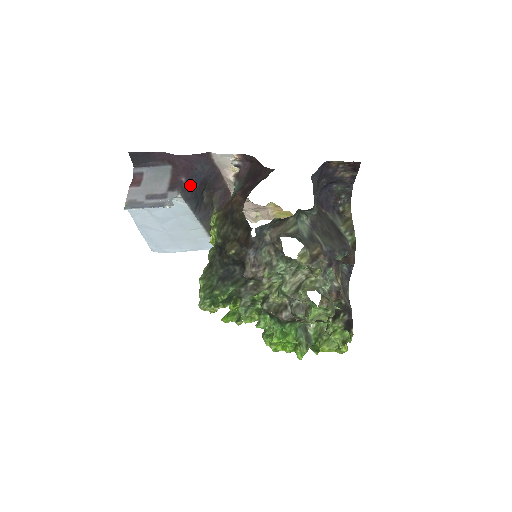
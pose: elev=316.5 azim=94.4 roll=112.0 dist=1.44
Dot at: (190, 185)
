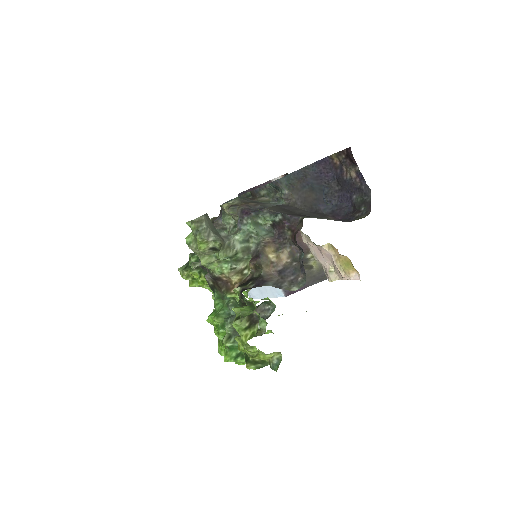
Dot at: occluded
